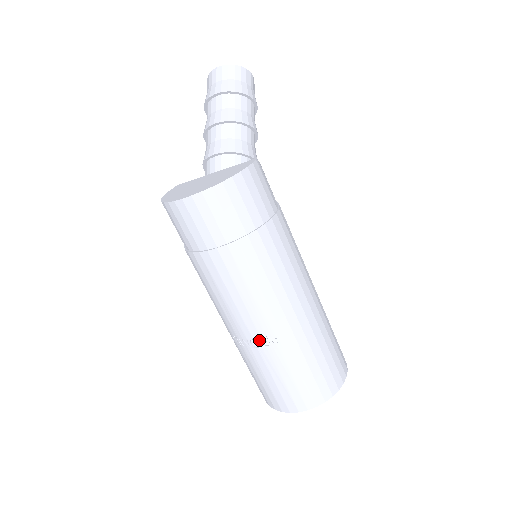
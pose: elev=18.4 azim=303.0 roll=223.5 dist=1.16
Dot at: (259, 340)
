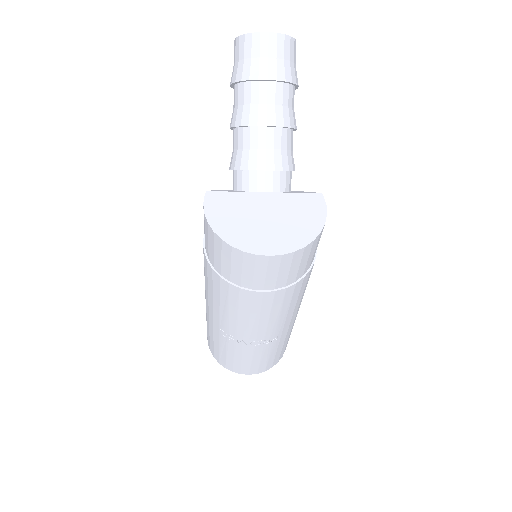
Dot at: (260, 341)
